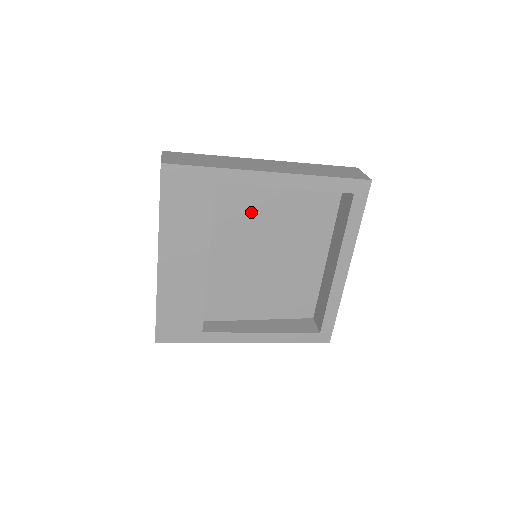
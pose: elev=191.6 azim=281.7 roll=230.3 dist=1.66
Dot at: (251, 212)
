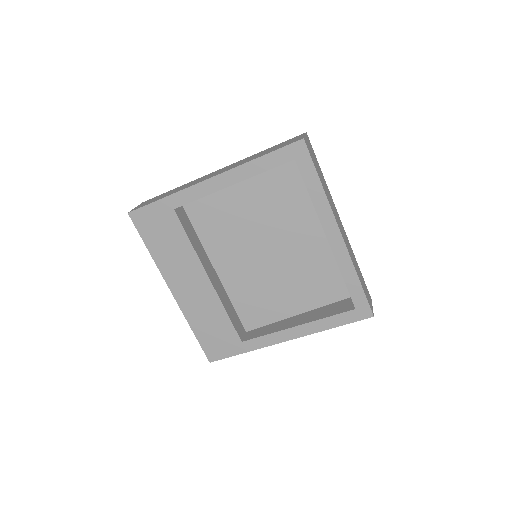
Dot at: (227, 219)
